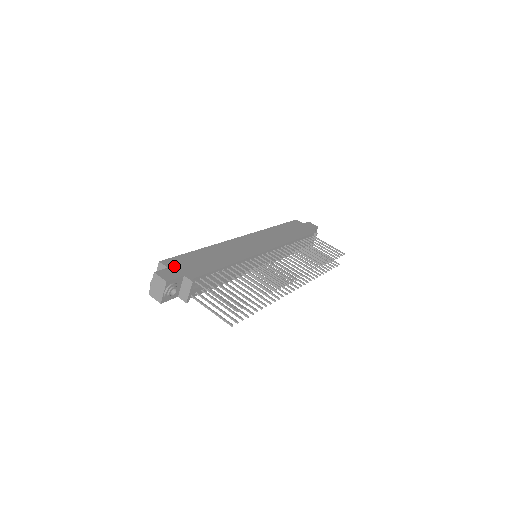
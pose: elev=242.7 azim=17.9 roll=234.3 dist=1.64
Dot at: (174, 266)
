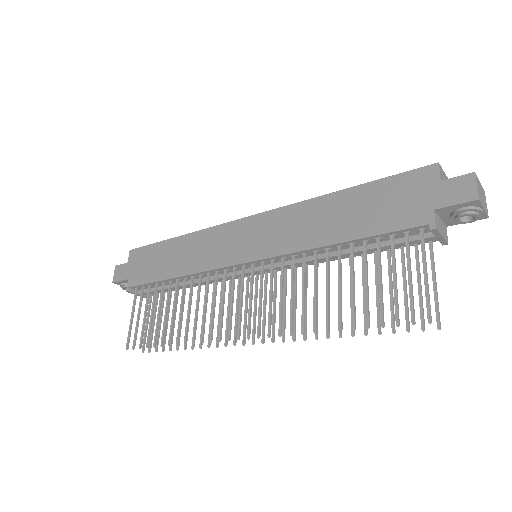
Dot at: (133, 262)
